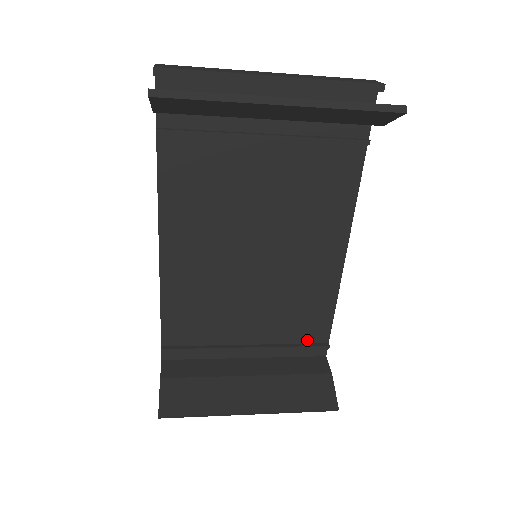
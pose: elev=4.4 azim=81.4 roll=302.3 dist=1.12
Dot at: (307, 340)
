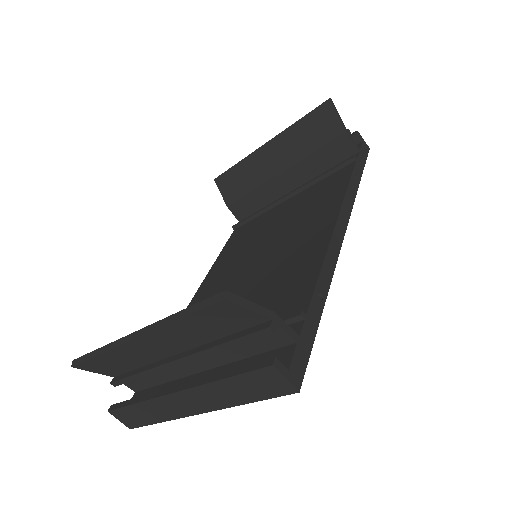
Dot at: occluded
